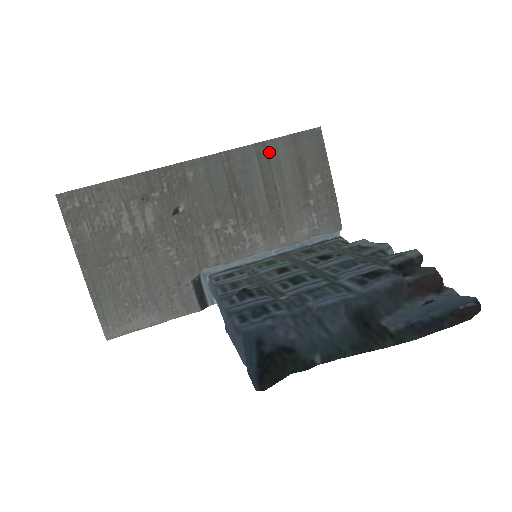
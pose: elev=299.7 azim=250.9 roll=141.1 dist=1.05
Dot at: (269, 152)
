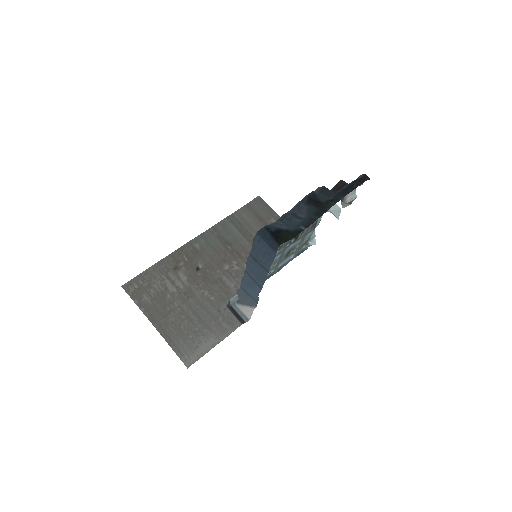
Dot at: (237, 218)
